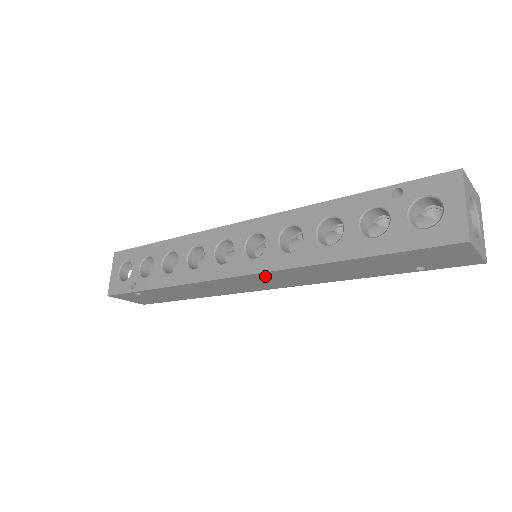
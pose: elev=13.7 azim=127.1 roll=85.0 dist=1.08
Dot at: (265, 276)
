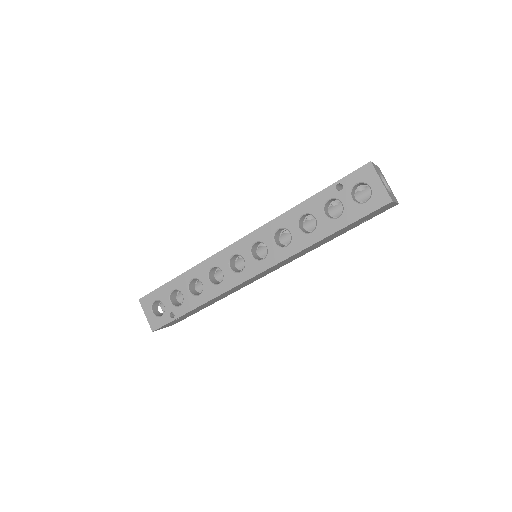
Dot at: occluded
